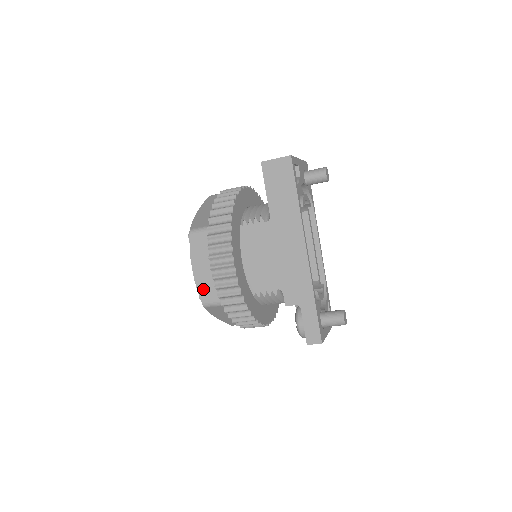
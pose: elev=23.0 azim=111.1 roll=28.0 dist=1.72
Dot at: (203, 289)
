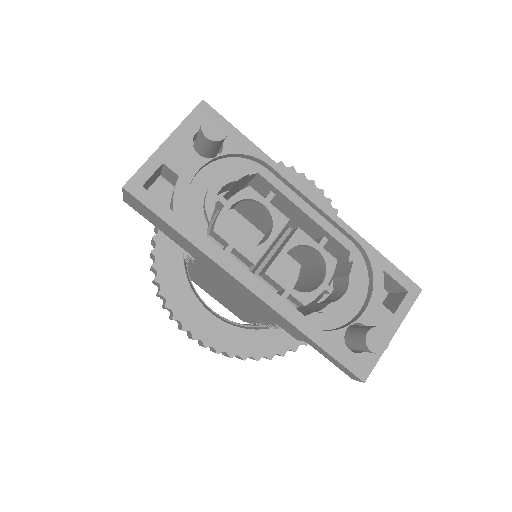
Dot at: occluded
